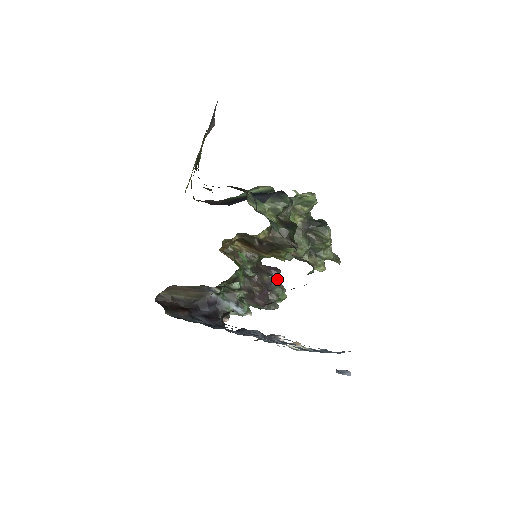
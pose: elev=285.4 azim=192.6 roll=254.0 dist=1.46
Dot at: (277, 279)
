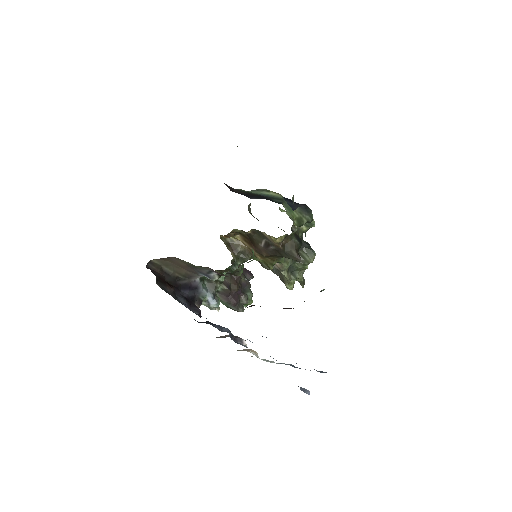
Dot at: occluded
